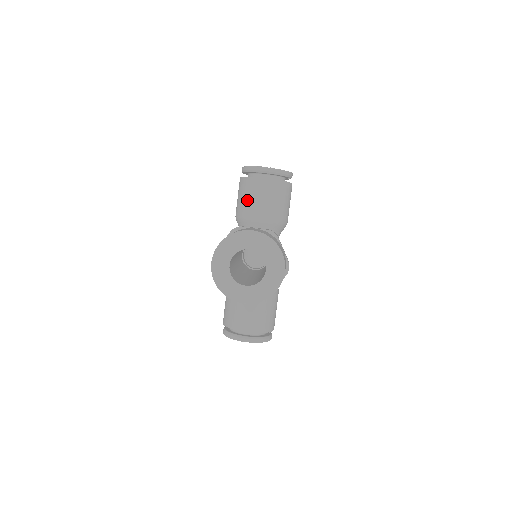
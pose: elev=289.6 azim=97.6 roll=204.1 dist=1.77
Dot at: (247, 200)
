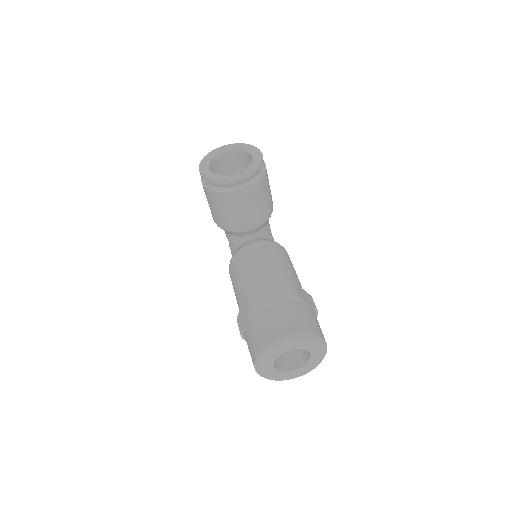
Dot at: (226, 215)
